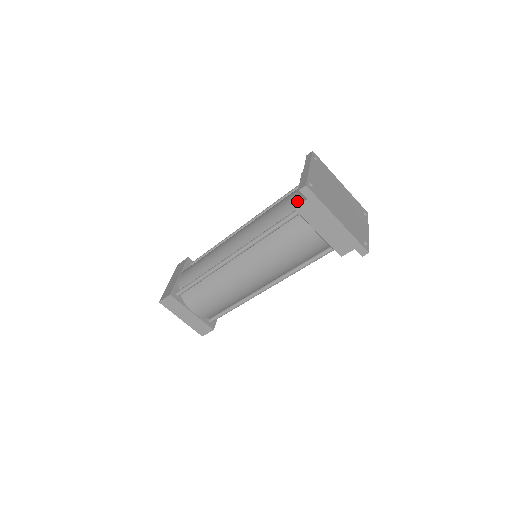
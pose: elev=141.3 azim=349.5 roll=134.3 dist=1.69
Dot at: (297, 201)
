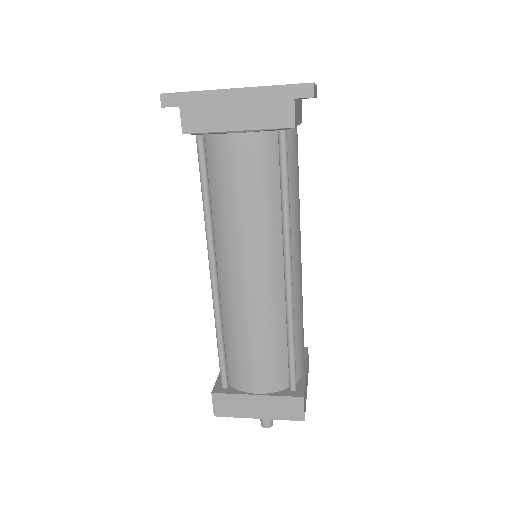
Dot at: occluded
